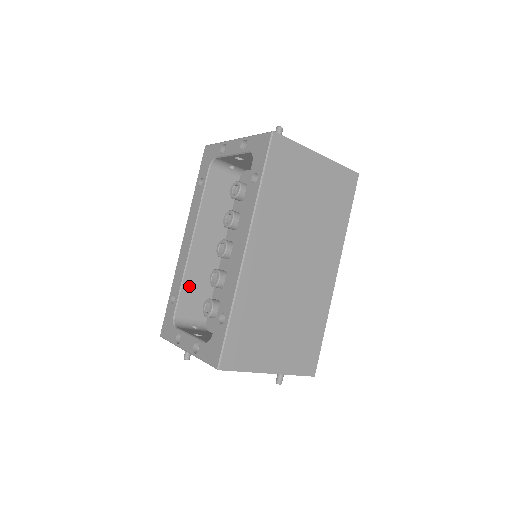
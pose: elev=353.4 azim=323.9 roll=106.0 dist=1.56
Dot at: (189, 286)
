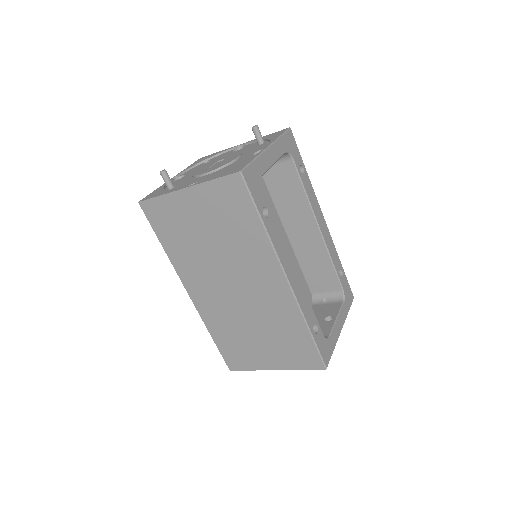
Dot at: occluded
